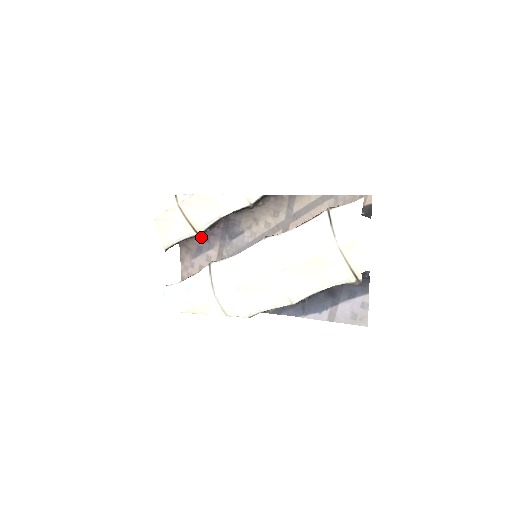
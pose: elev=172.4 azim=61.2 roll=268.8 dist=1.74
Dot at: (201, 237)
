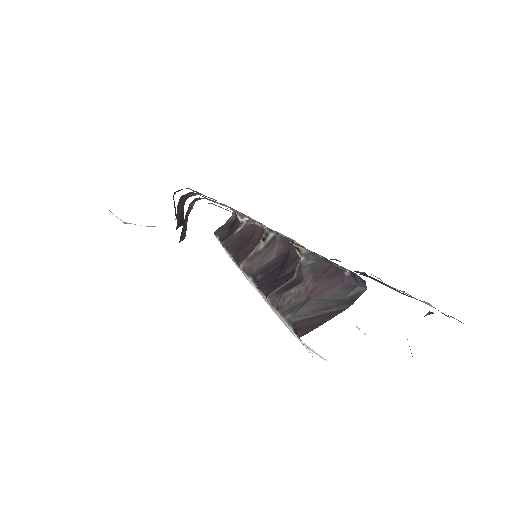
Dot at: occluded
